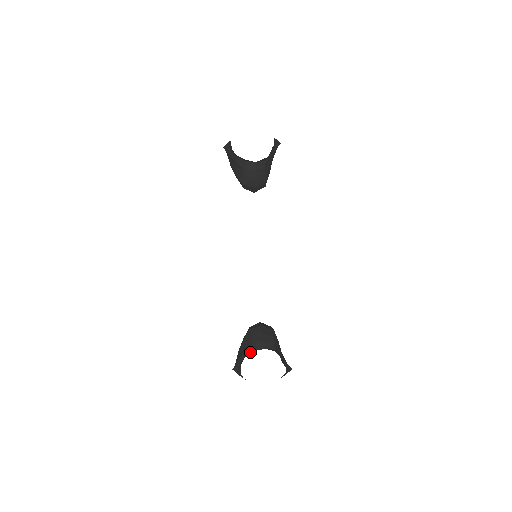
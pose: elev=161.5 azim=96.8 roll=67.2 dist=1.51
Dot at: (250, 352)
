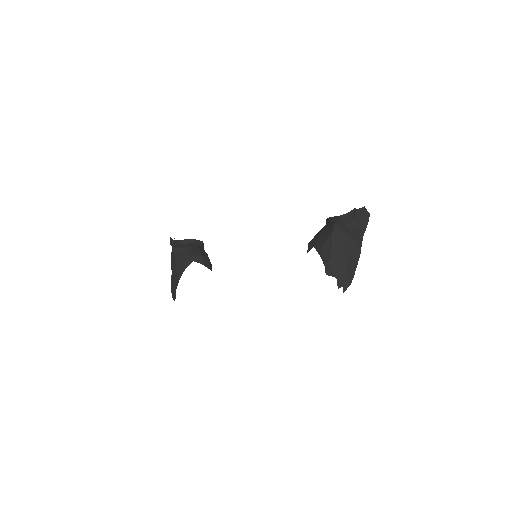
Dot at: occluded
